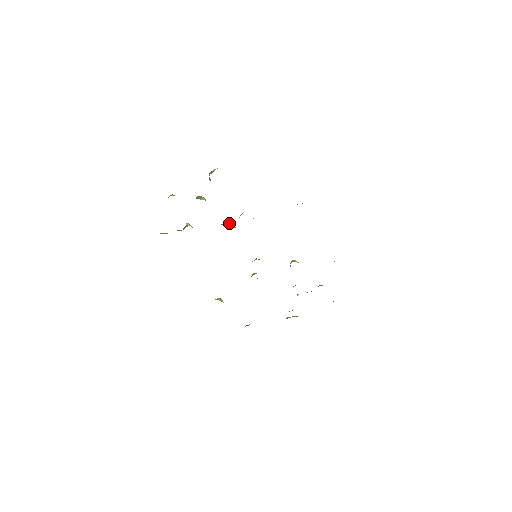
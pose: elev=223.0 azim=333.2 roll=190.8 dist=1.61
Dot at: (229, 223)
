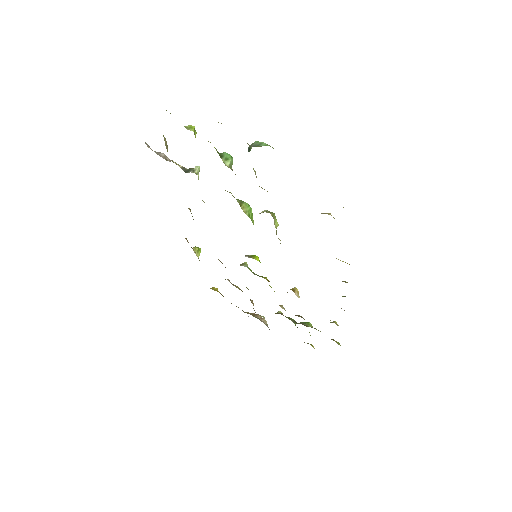
Dot at: (248, 205)
